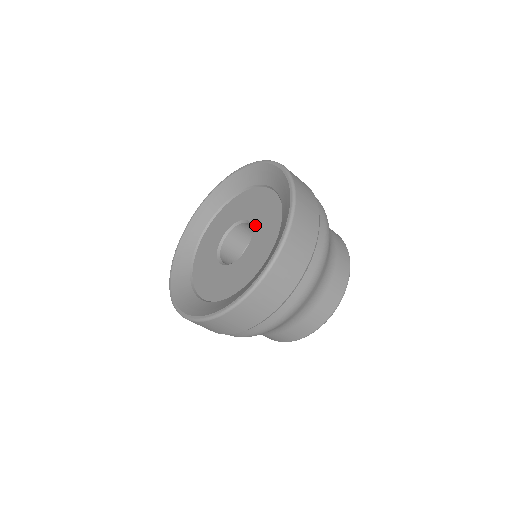
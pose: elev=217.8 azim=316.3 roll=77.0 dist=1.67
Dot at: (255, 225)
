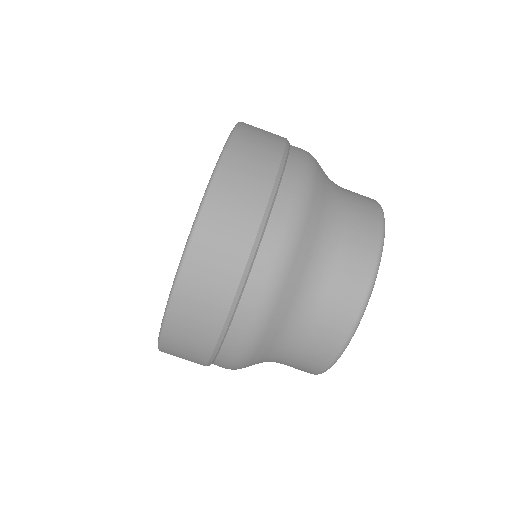
Dot at: occluded
